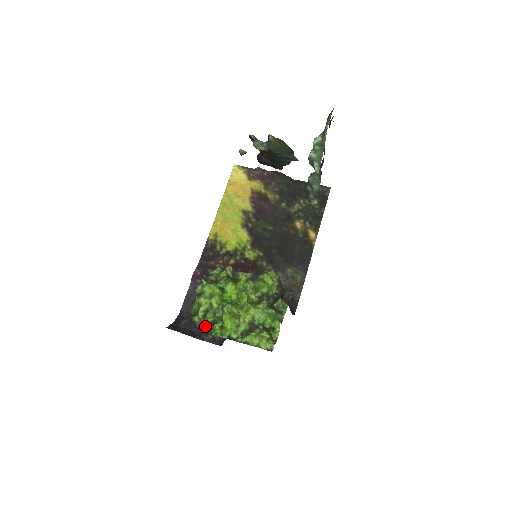
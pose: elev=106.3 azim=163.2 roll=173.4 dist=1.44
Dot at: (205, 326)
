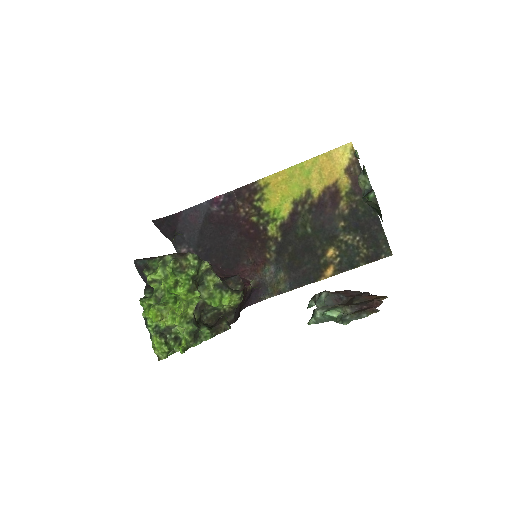
Dot at: occluded
